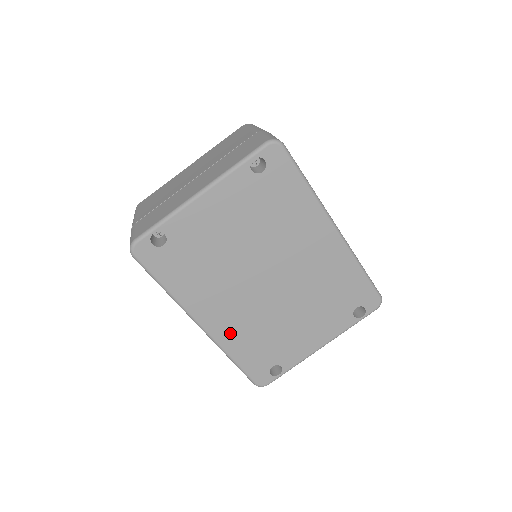
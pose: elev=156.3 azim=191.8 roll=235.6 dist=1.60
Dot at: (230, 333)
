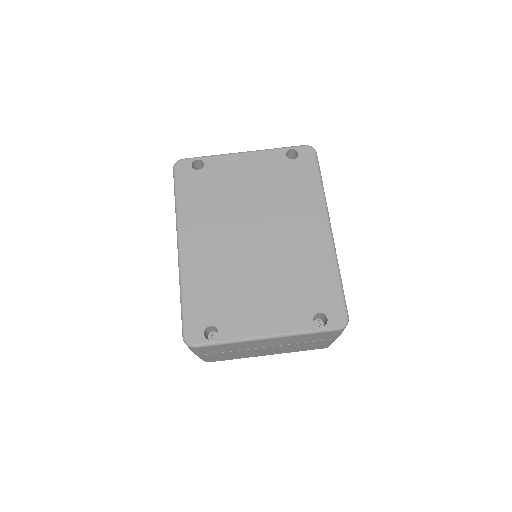
Dot at: (197, 266)
